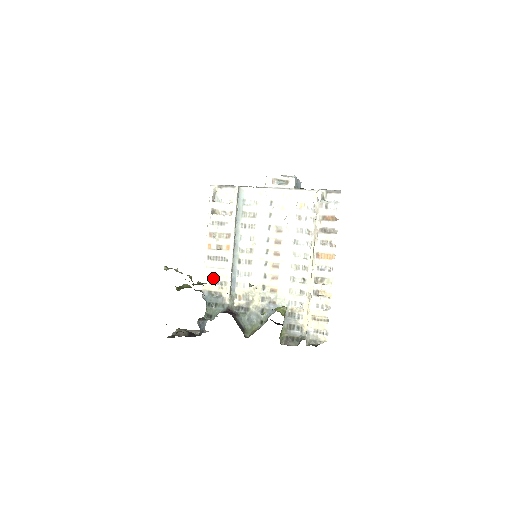
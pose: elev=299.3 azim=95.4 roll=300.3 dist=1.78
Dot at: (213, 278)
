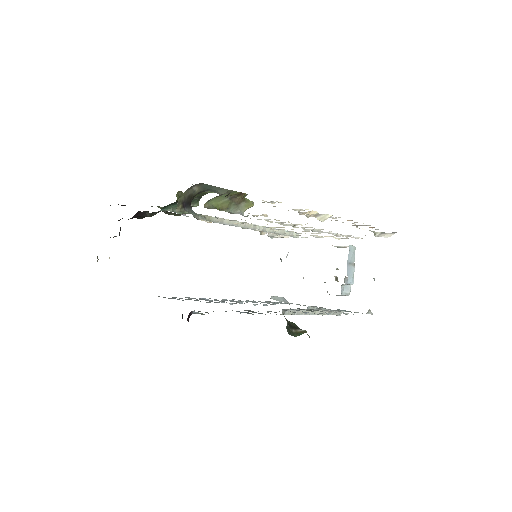
Dot at: occluded
